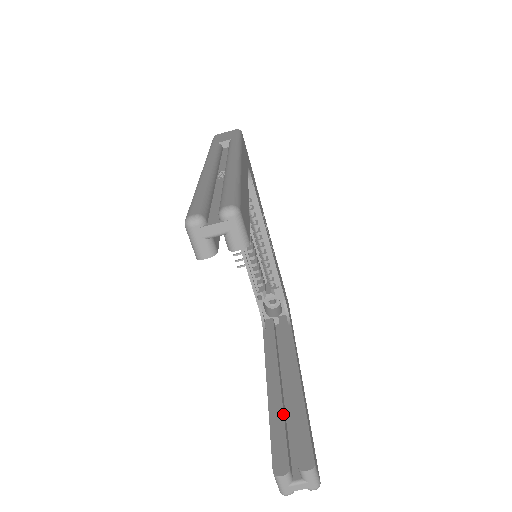
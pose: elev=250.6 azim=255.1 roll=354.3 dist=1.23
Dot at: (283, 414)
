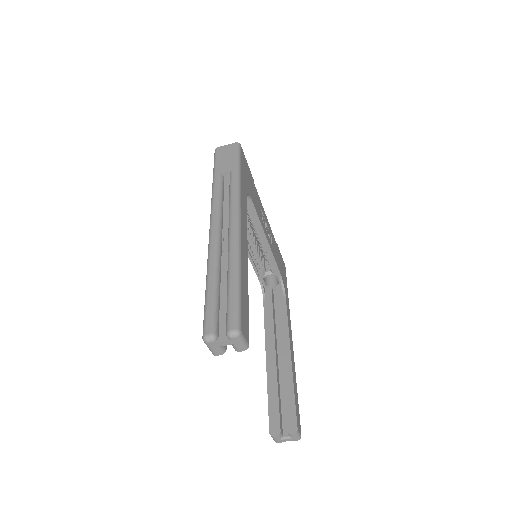
Dot at: (277, 386)
